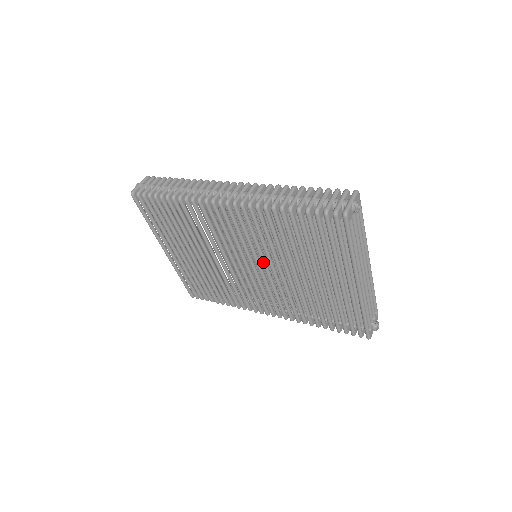
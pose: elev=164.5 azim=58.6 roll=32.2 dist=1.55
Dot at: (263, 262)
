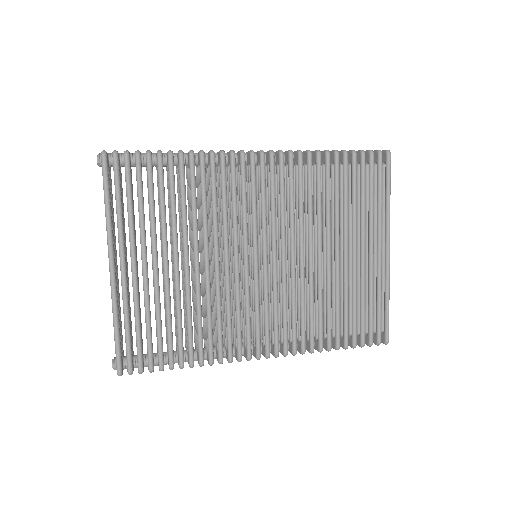
Dot at: (284, 242)
